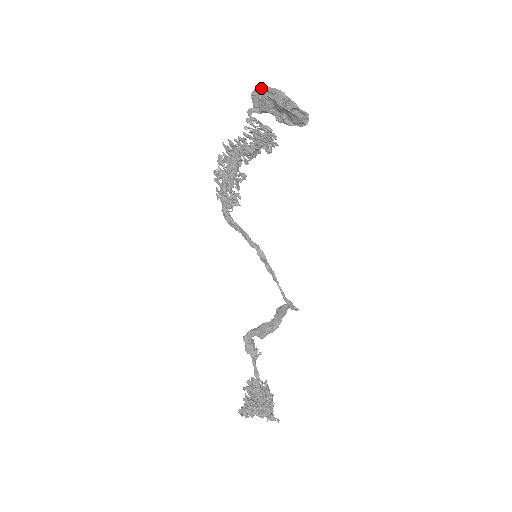
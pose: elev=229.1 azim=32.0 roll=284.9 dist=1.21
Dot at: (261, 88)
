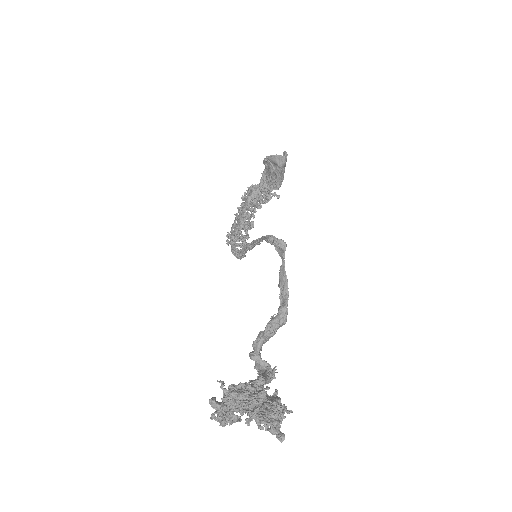
Dot at: (262, 176)
